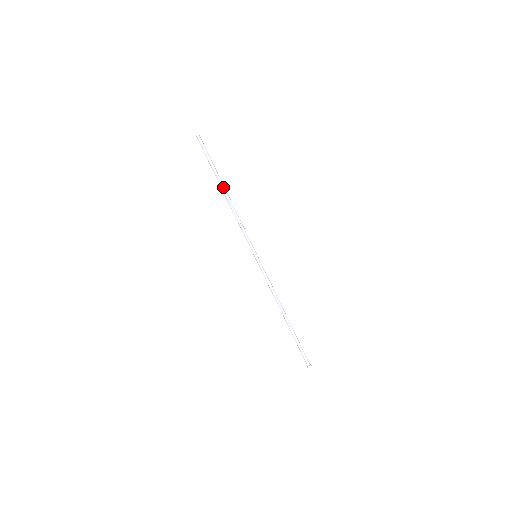
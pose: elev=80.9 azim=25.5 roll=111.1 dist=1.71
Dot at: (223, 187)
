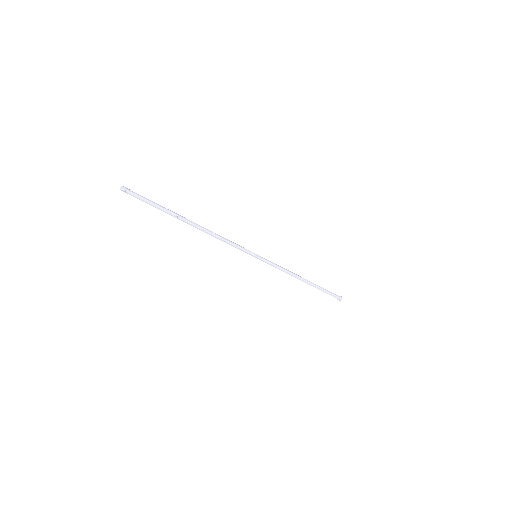
Dot at: occluded
